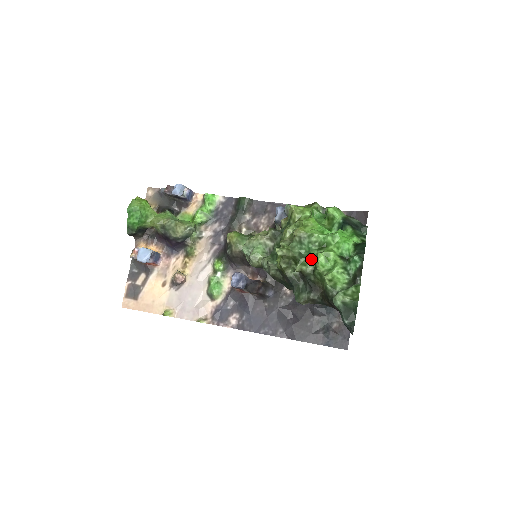
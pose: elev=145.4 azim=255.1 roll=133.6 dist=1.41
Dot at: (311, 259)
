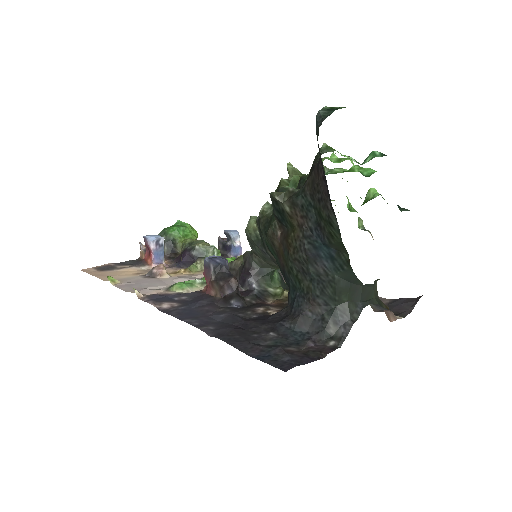
Dot at: occluded
